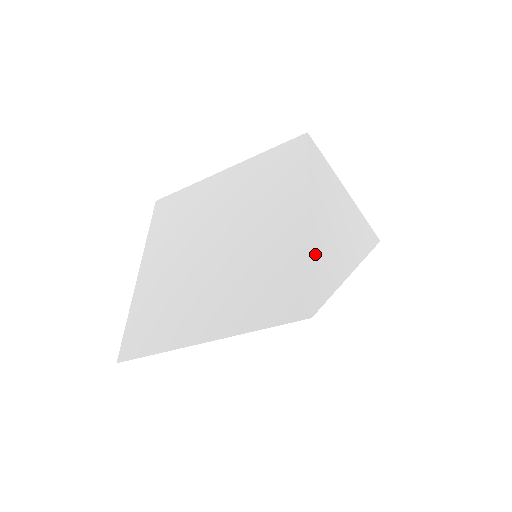
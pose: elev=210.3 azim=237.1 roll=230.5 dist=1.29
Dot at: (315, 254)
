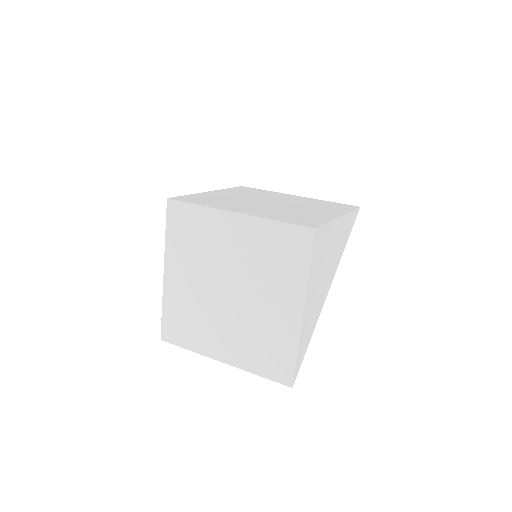
Dot at: (302, 340)
